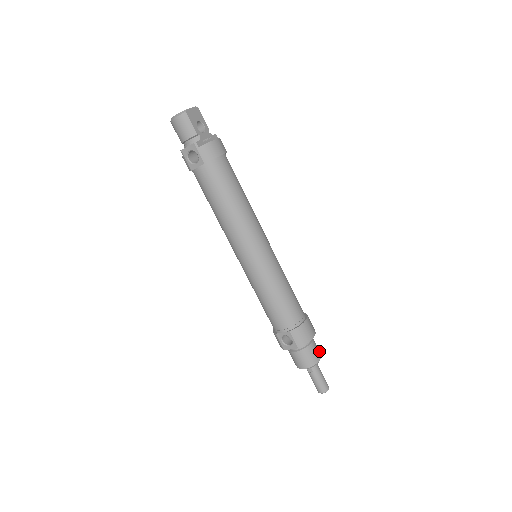
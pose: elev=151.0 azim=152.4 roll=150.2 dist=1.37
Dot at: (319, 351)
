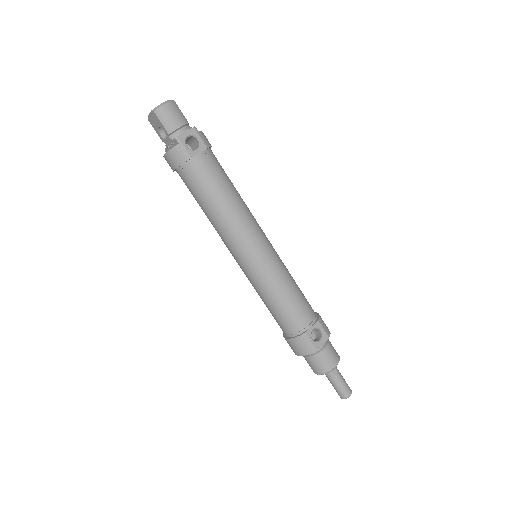
Dot at: occluded
